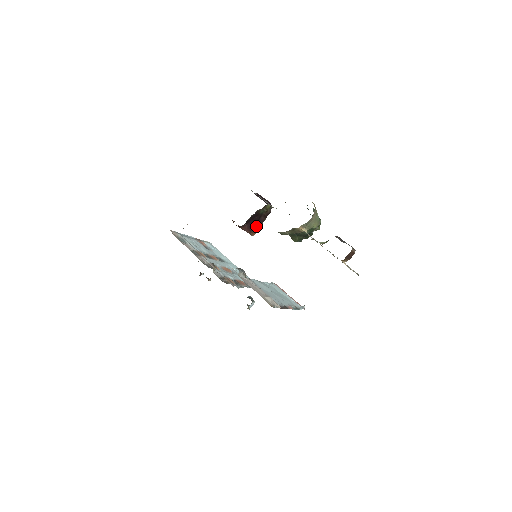
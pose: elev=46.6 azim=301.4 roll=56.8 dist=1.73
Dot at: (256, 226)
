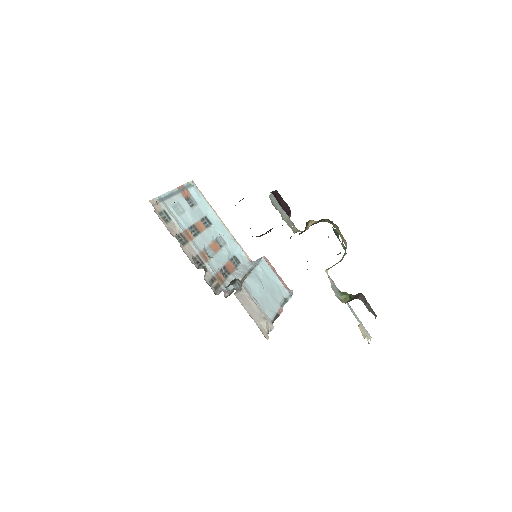
Dot at: occluded
